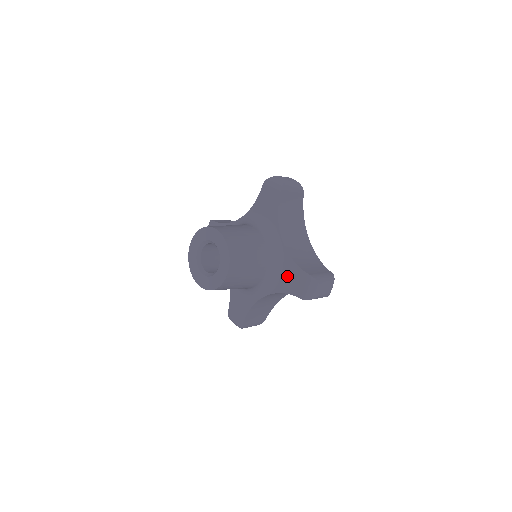
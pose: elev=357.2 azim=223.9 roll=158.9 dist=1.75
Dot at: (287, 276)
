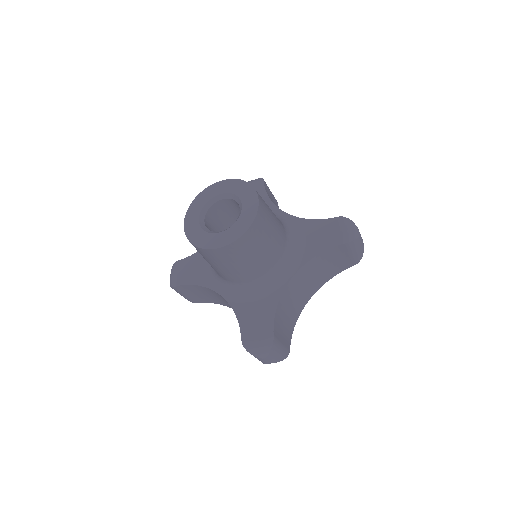
Dot at: (312, 237)
